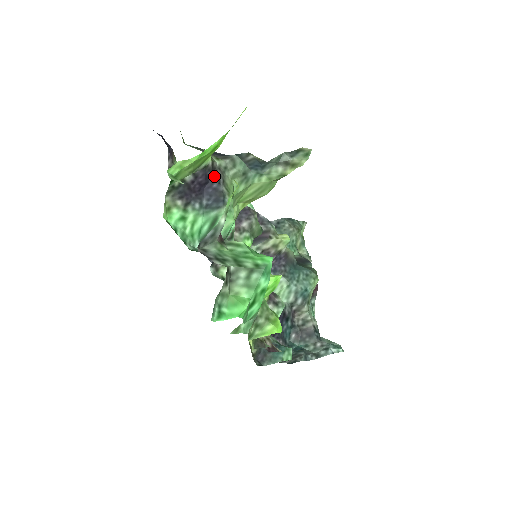
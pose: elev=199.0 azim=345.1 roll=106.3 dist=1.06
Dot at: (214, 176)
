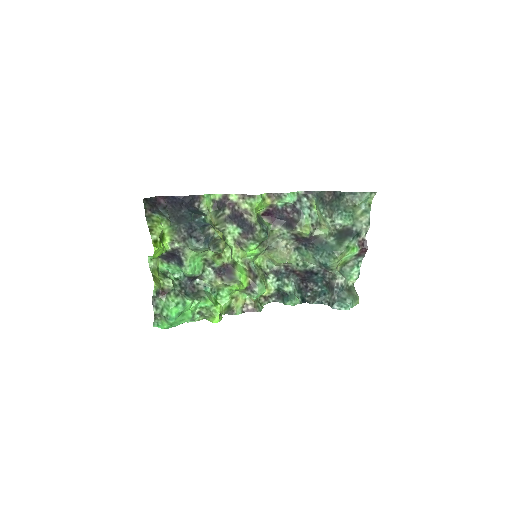
Dot at: (176, 252)
